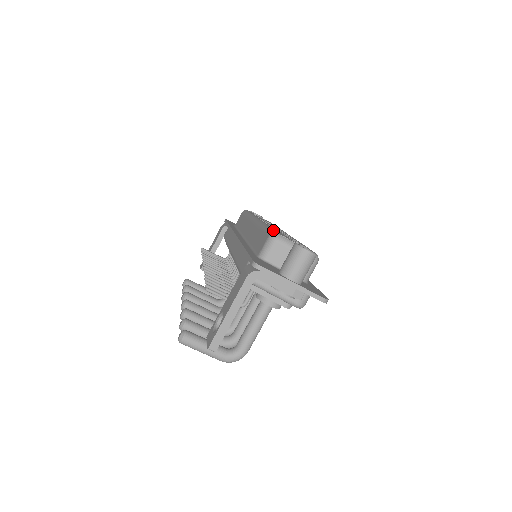
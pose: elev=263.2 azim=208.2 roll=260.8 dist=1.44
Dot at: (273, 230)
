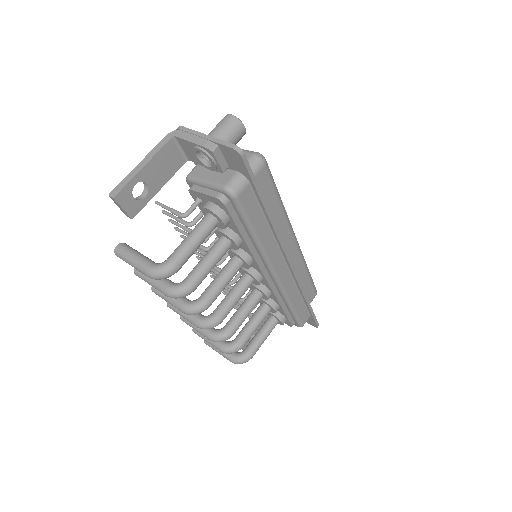
Dot at: occluded
